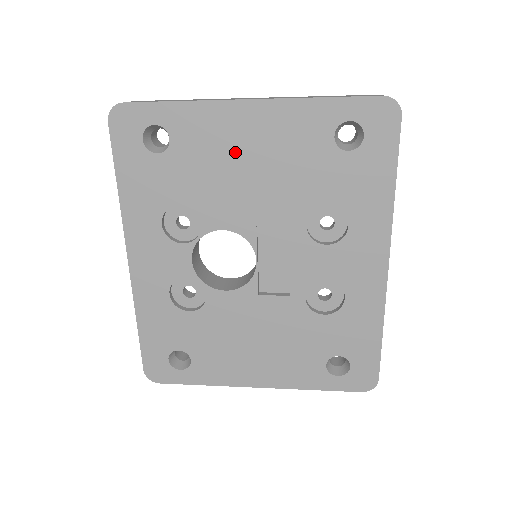
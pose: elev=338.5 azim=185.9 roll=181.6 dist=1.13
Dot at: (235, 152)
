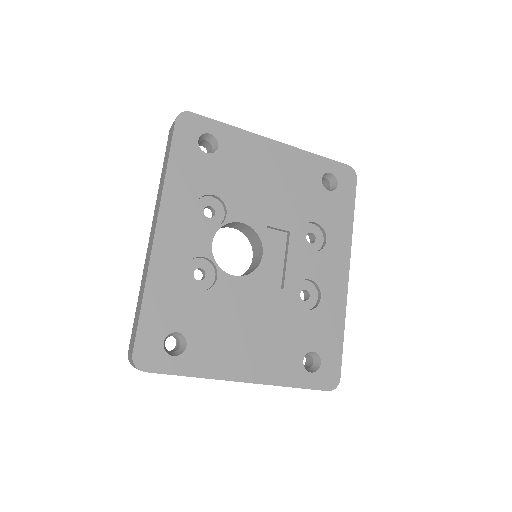
Dot at: (261, 170)
